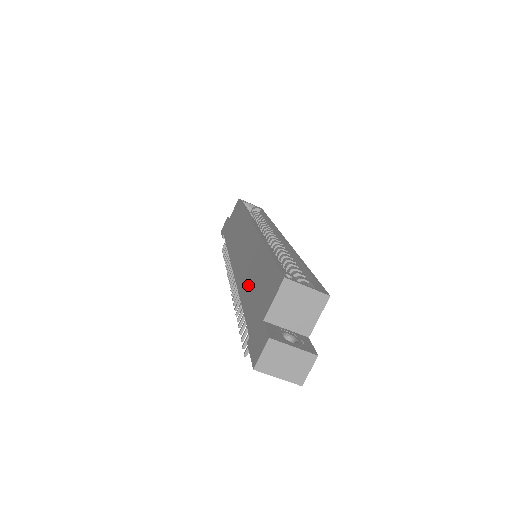
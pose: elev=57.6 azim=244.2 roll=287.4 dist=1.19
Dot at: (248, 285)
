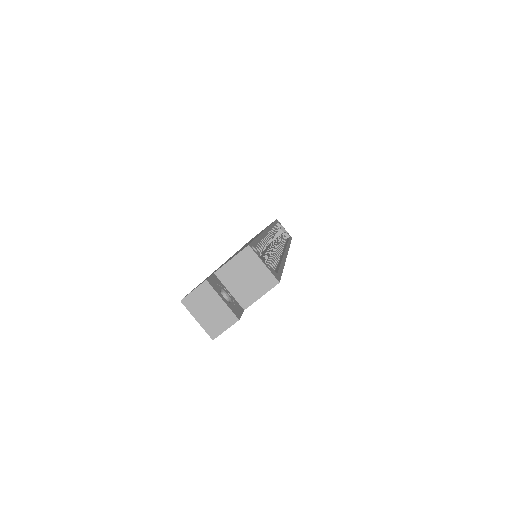
Dot at: occluded
